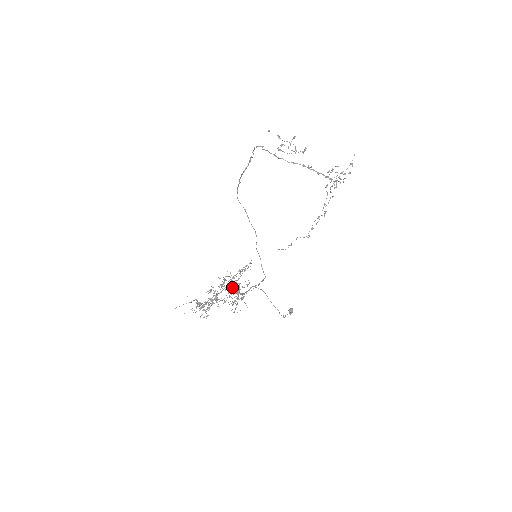
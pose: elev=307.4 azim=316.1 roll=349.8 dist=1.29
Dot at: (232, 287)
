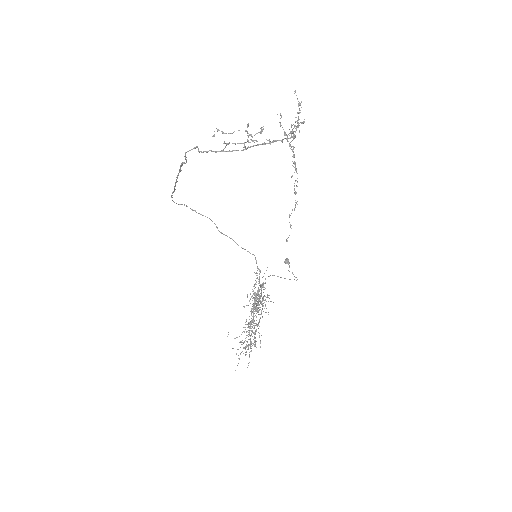
Dot at: occluded
